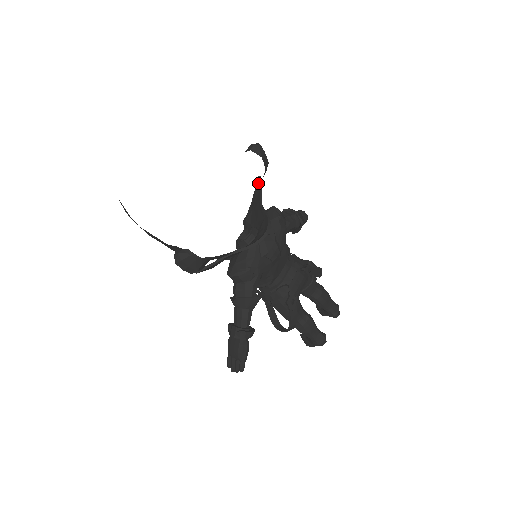
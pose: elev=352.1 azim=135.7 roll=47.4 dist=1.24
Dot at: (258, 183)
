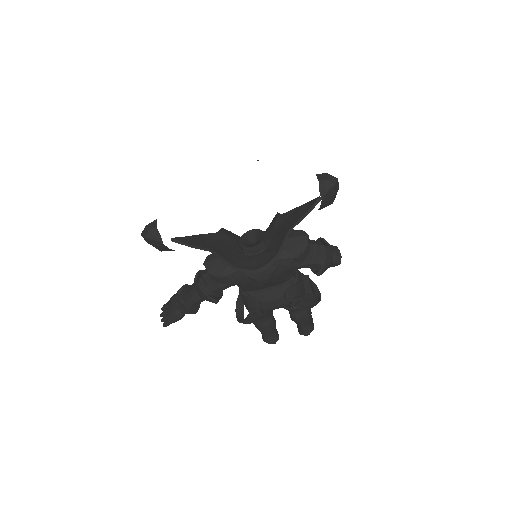
Dot at: (312, 204)
